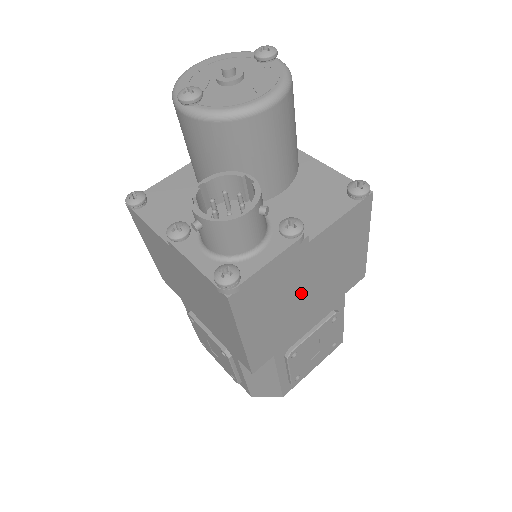
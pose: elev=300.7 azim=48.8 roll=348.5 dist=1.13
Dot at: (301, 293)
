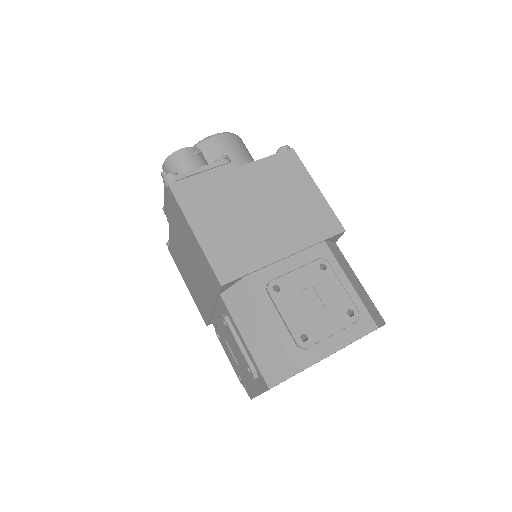
Dot at: (251, 213)
